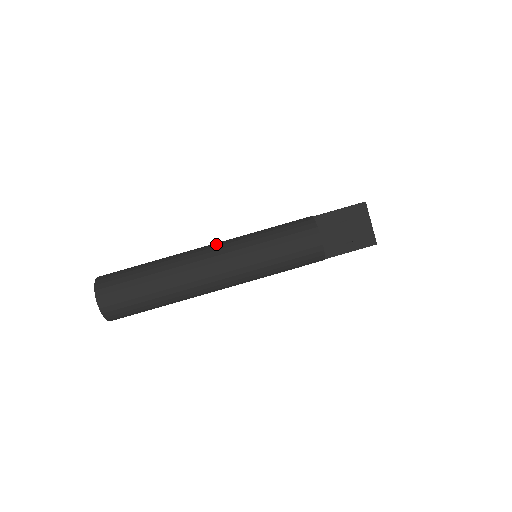
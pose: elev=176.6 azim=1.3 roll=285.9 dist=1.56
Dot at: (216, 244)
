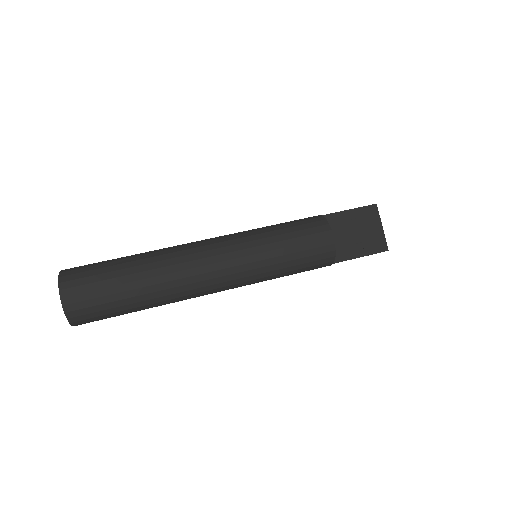
Dot at: (212, 238)
